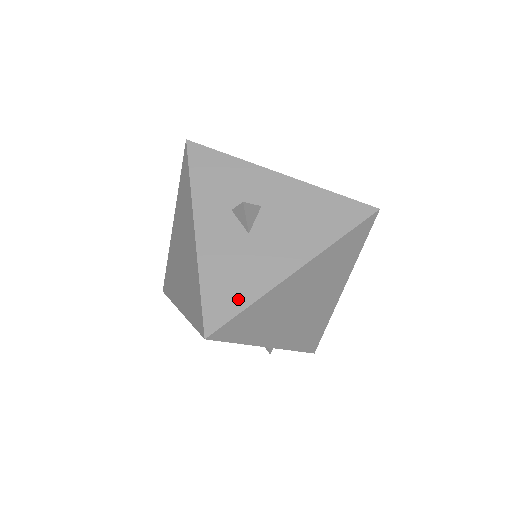
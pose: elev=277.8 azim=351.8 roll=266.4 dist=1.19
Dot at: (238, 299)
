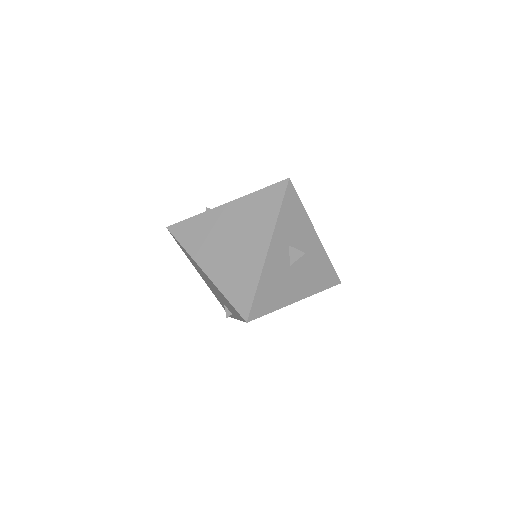
Dot at: (270, 305)
